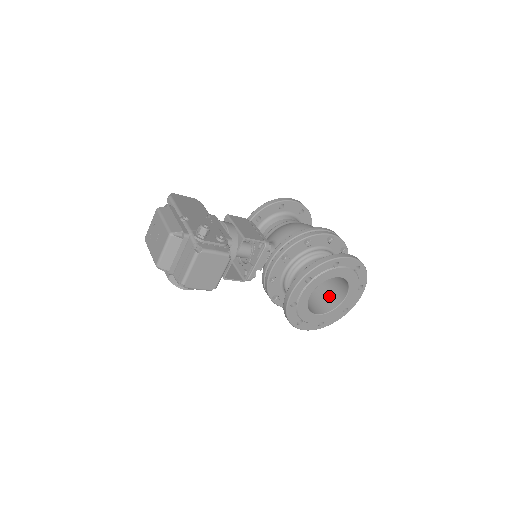
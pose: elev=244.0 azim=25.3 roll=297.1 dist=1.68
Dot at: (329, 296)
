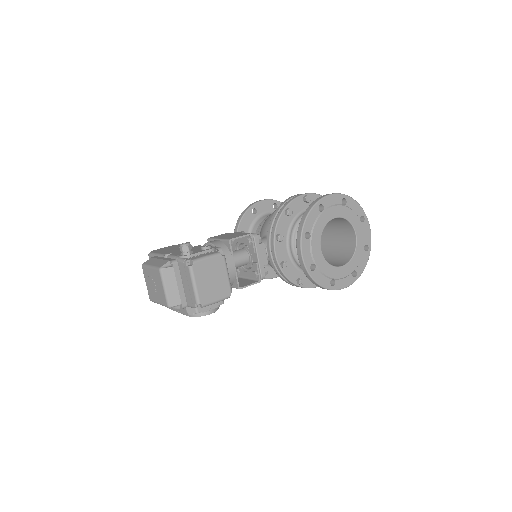
Dot at: (343, 247)
